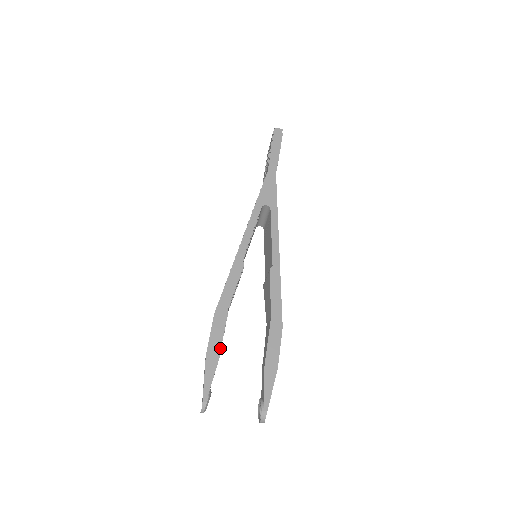
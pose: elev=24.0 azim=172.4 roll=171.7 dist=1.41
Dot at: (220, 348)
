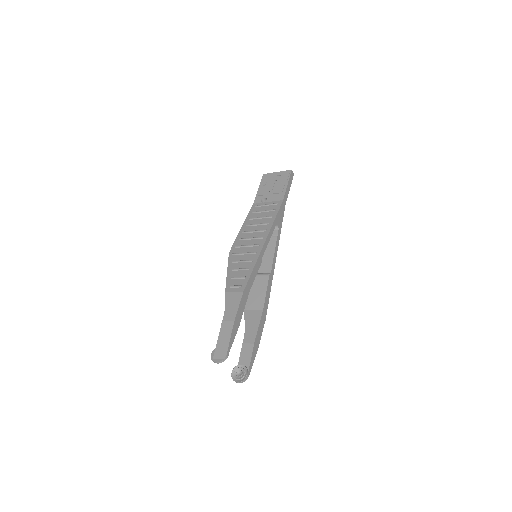
Dot at: occluded
